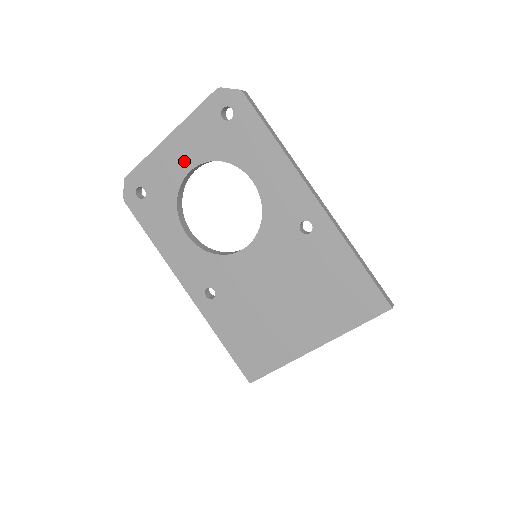
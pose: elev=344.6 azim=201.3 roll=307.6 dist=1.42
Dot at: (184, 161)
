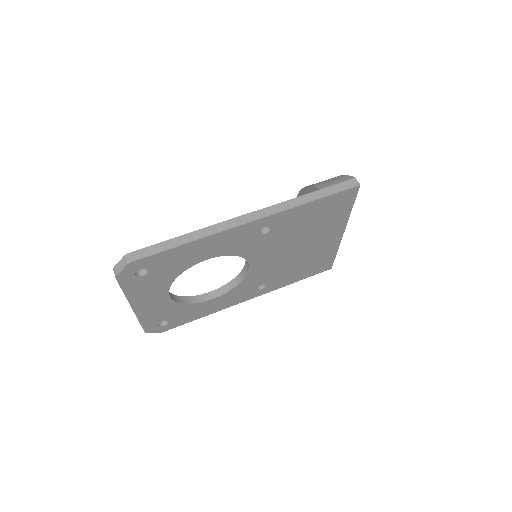
Dot at: (159, 300)
